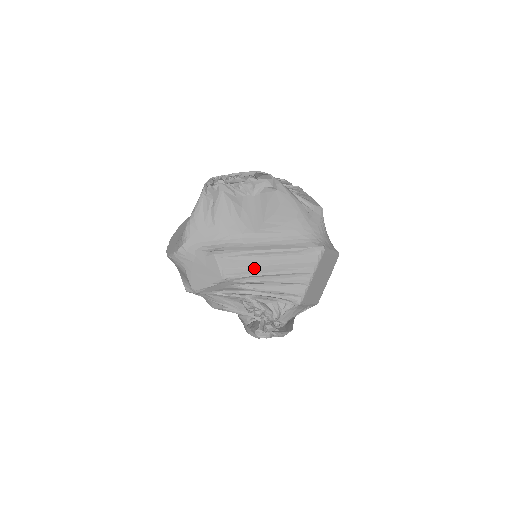
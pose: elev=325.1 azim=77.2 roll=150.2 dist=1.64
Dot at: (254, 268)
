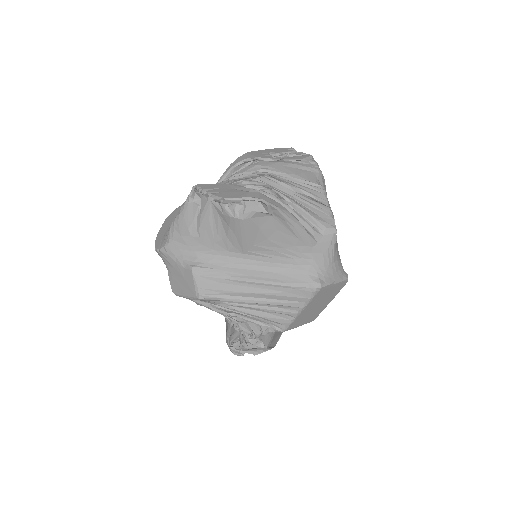
Dot at: (234, 293)
